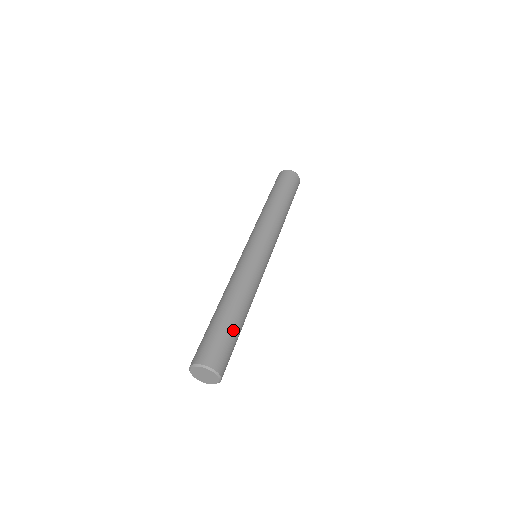
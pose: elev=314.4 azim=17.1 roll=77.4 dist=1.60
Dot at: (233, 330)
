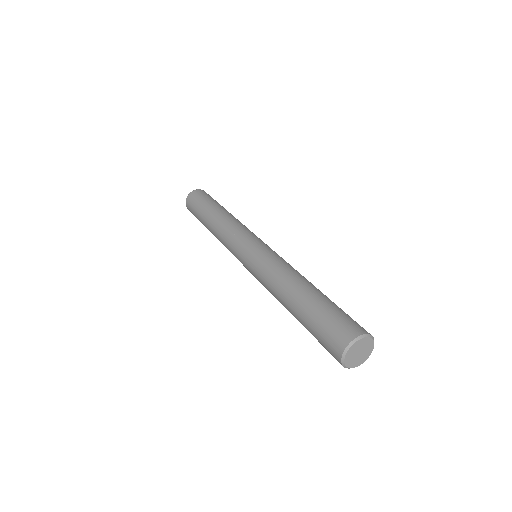
Dot at: occluded
